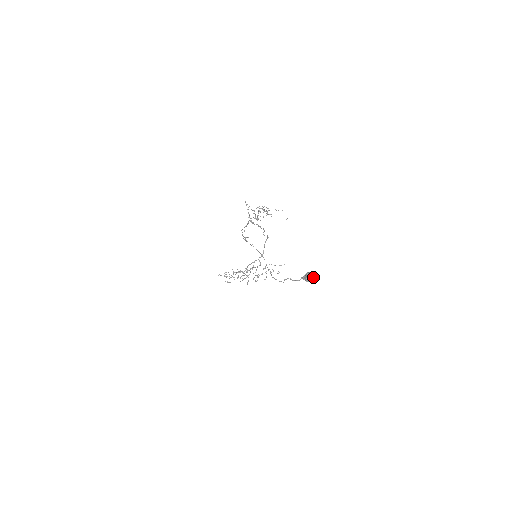
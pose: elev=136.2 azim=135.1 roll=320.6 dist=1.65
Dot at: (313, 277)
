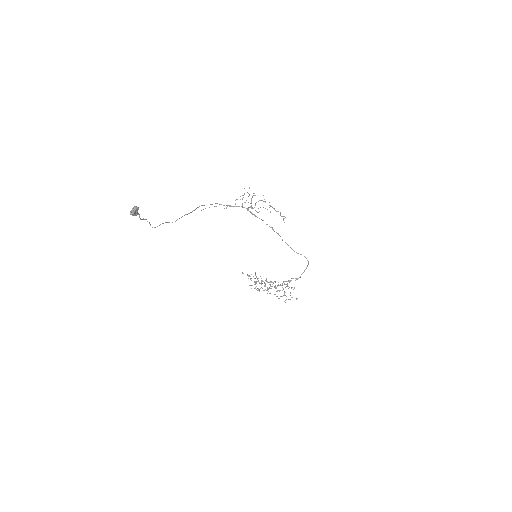
Dot at: (133, 210)
